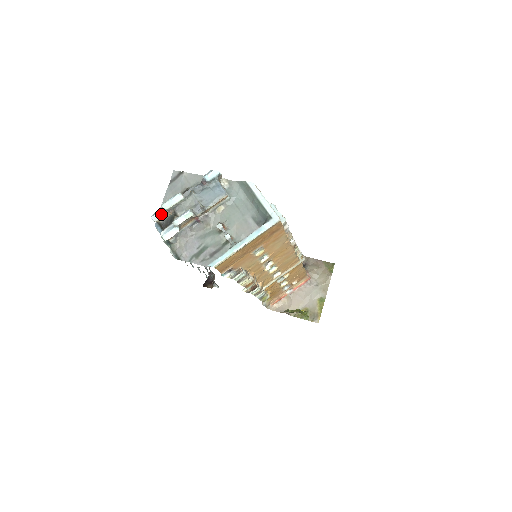
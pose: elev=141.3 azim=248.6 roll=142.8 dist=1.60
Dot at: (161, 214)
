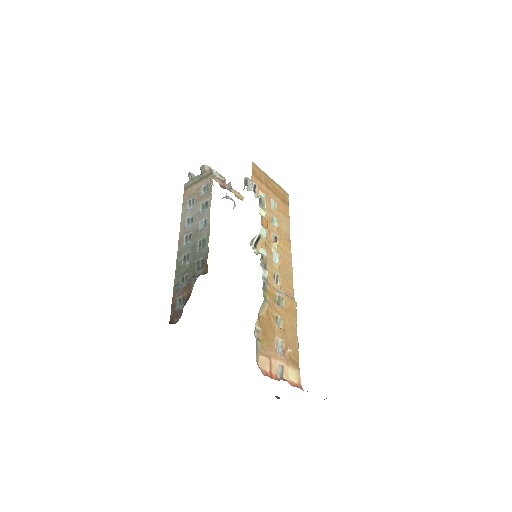
Dot at: occluded
